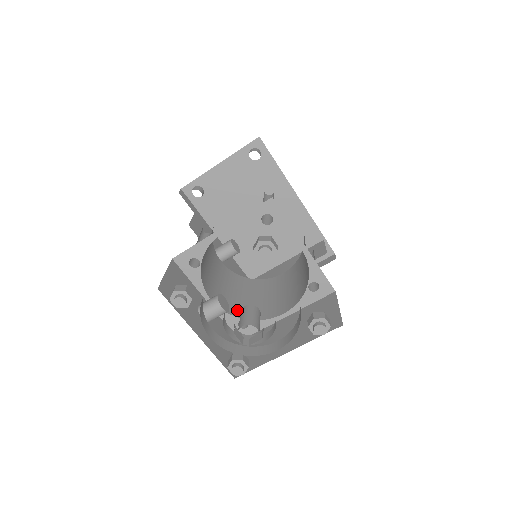
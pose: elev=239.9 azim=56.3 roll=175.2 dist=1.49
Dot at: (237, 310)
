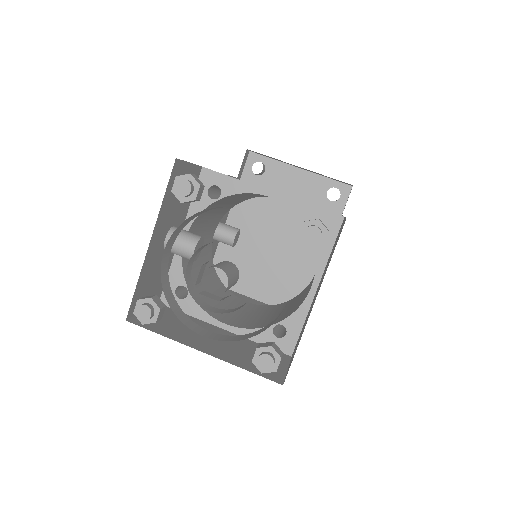
Dot at: occluded
